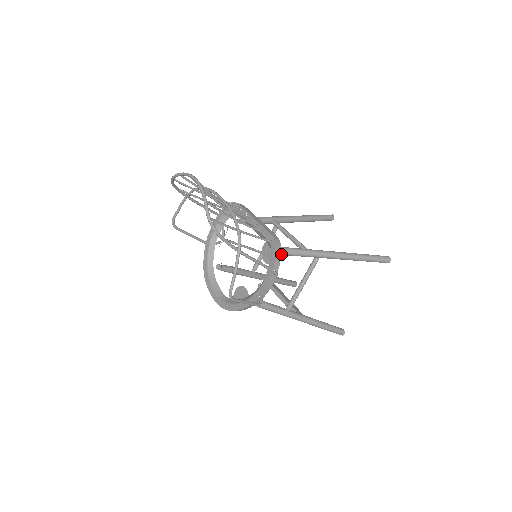
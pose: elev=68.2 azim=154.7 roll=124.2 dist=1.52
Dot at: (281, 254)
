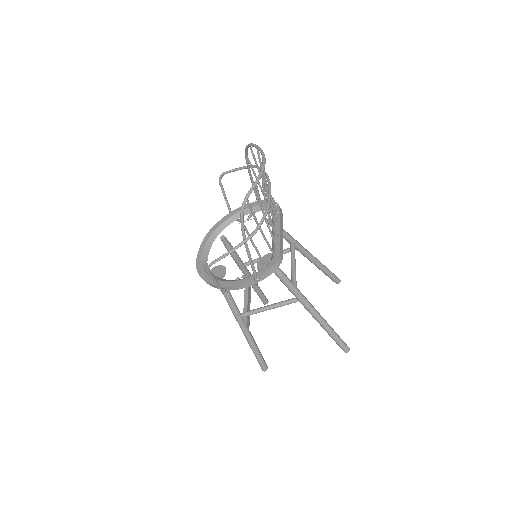
Dot at: (274, 272)
